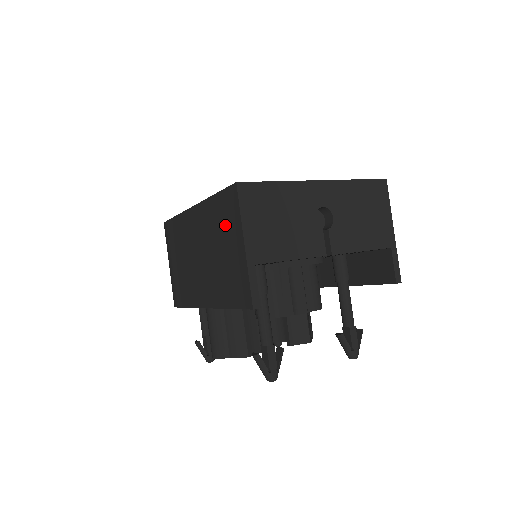
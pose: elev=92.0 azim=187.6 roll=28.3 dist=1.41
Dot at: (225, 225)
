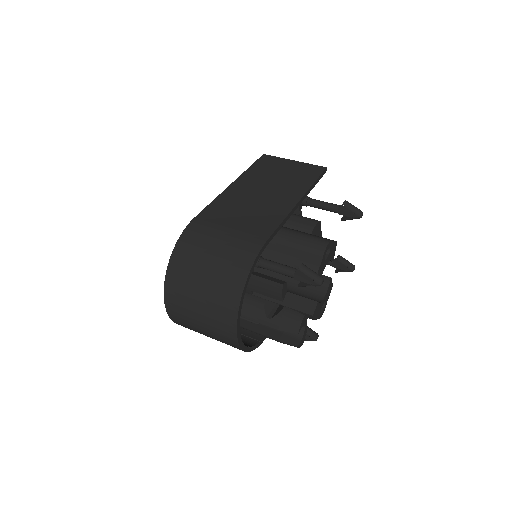
Dot at: (272, 166)
